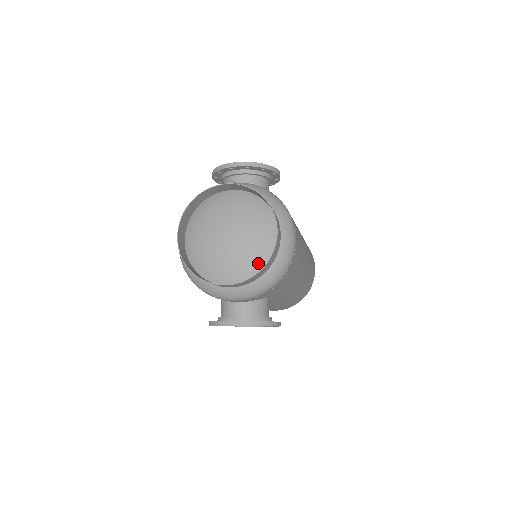
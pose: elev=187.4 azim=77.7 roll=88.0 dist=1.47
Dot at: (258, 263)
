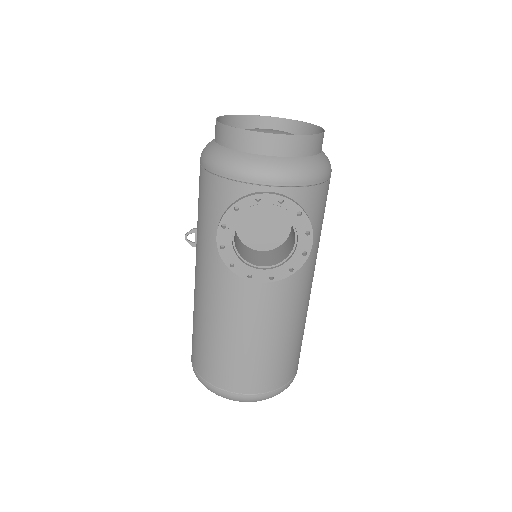
Dot at: occluded
